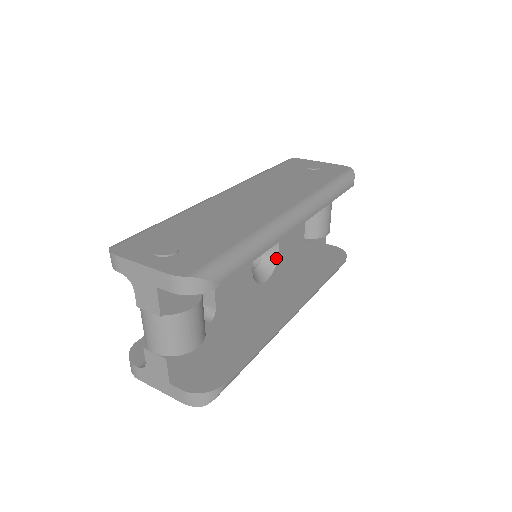
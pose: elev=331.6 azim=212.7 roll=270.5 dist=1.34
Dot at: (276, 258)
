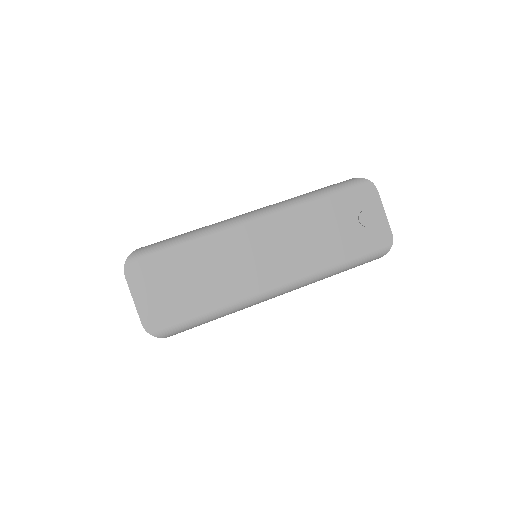
Dot at: occluded
